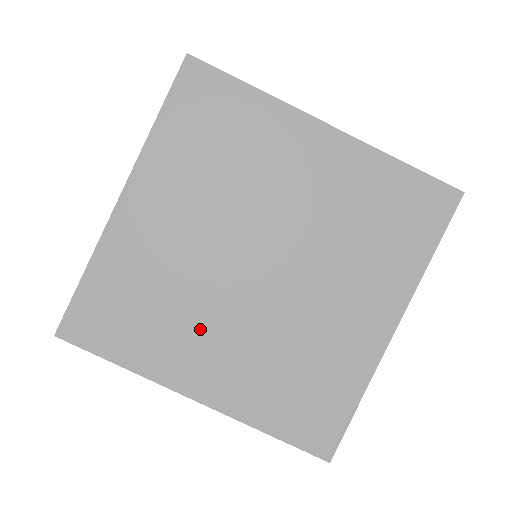
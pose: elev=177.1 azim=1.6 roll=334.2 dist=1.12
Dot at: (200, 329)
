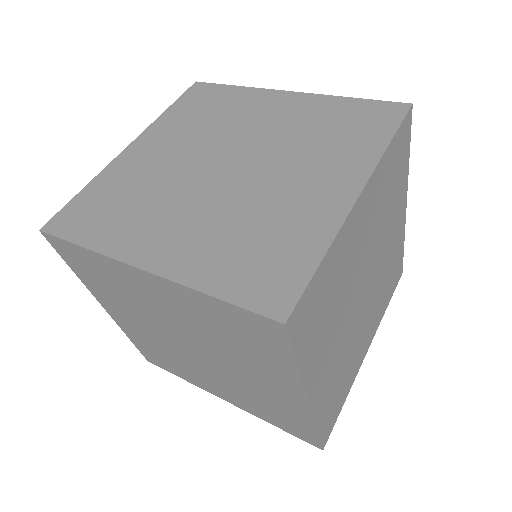
Dot at: (359, 343)
